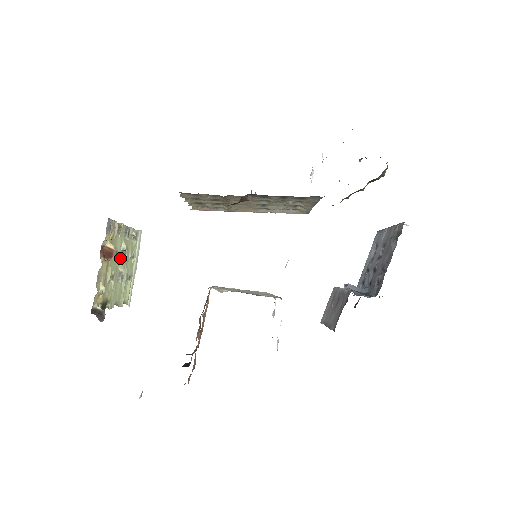
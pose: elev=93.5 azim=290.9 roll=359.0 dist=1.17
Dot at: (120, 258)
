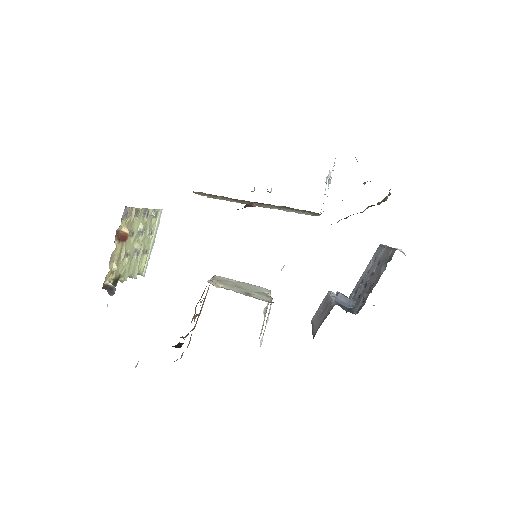
Dot at: (137, 237)
